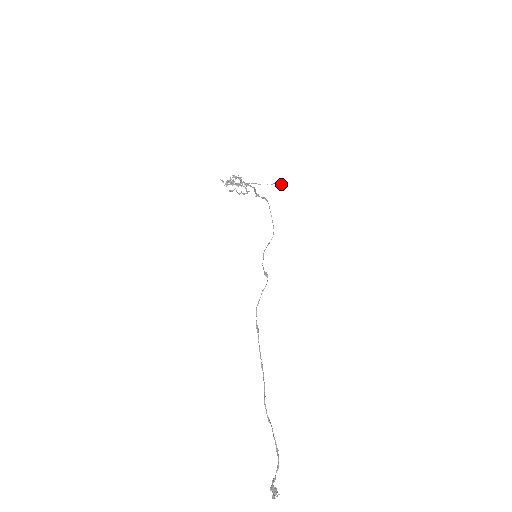
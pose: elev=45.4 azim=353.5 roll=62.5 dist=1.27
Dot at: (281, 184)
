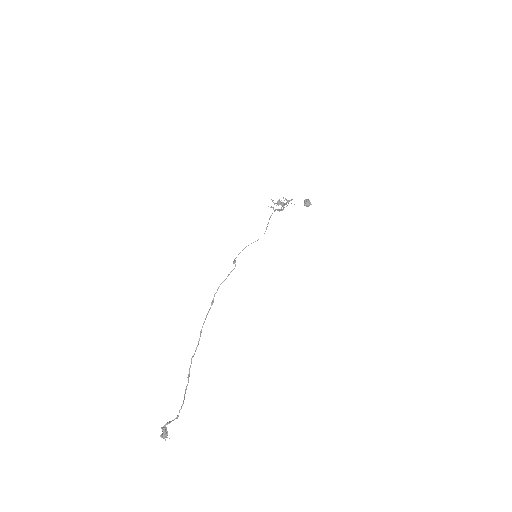
Dot at: (305, 203)
